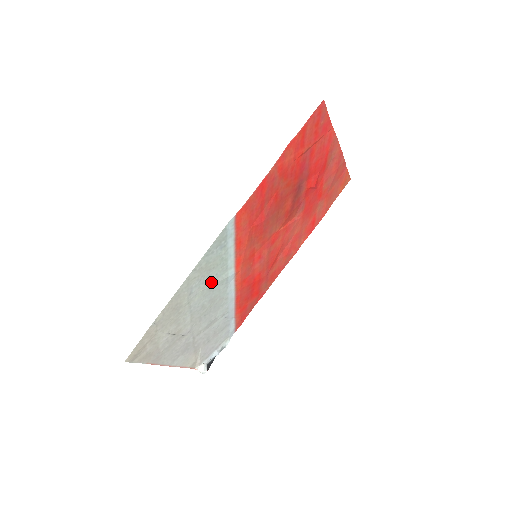
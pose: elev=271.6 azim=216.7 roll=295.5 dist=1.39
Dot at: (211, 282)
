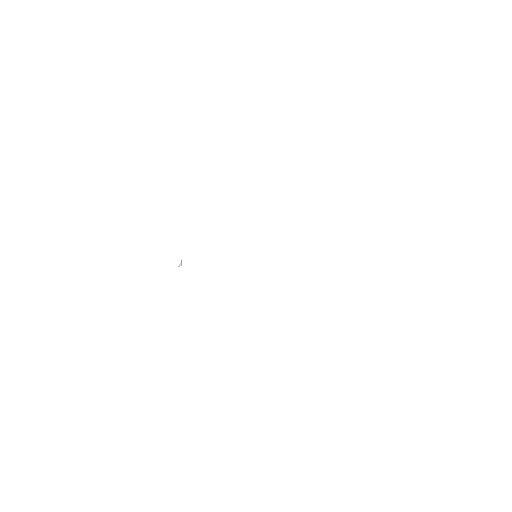
Dot at: occluded
